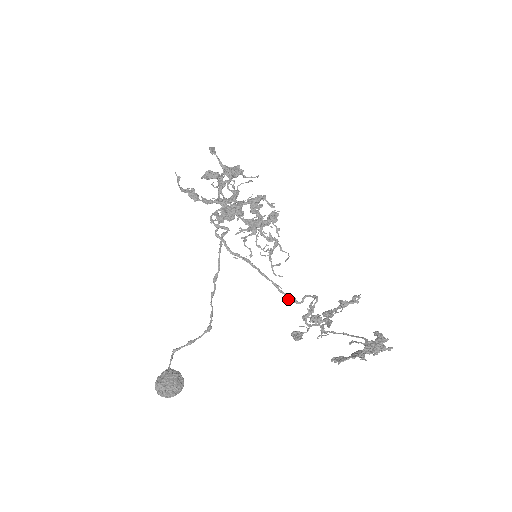
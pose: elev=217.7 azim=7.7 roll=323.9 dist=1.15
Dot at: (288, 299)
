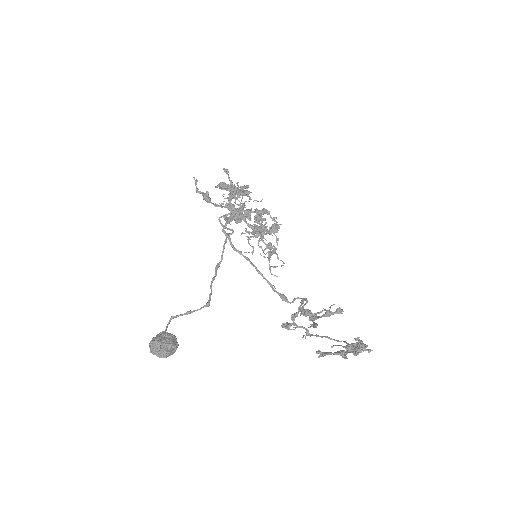
Dot at: (280, 297)
